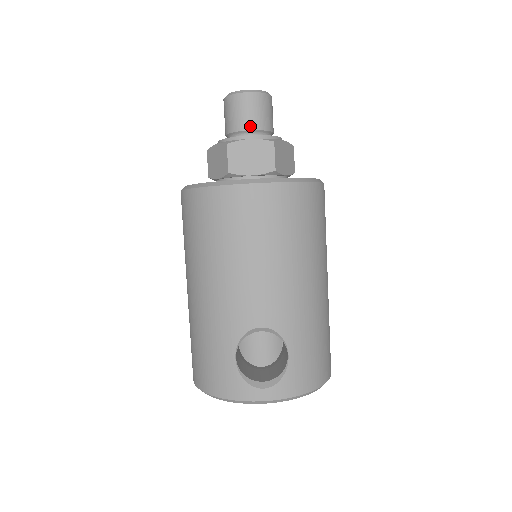
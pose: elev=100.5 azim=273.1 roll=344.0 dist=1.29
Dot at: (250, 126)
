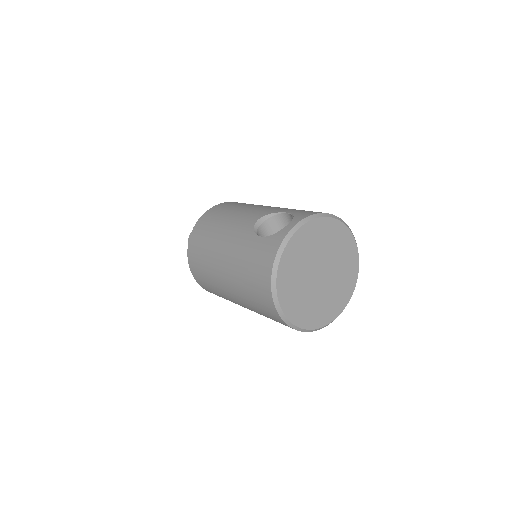
Dot at: occluded
